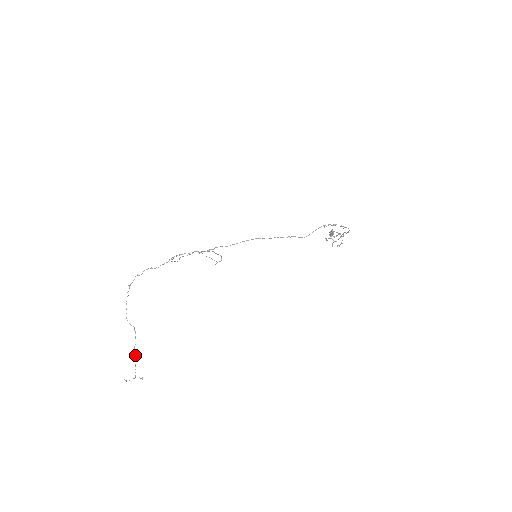
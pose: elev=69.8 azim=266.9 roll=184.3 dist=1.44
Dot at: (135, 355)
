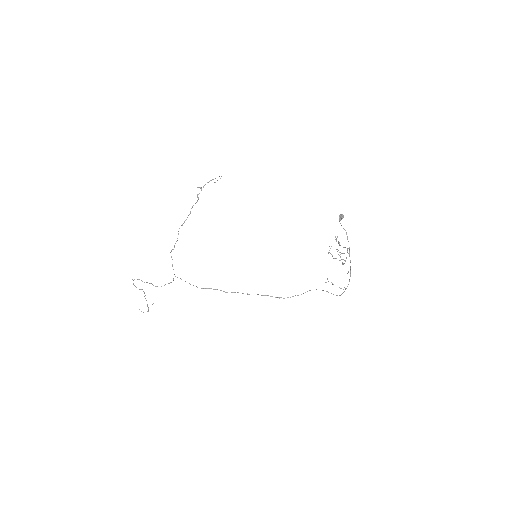
Dot at: occluded
